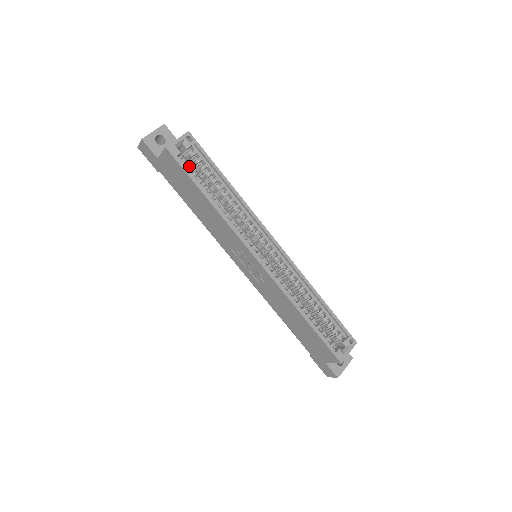
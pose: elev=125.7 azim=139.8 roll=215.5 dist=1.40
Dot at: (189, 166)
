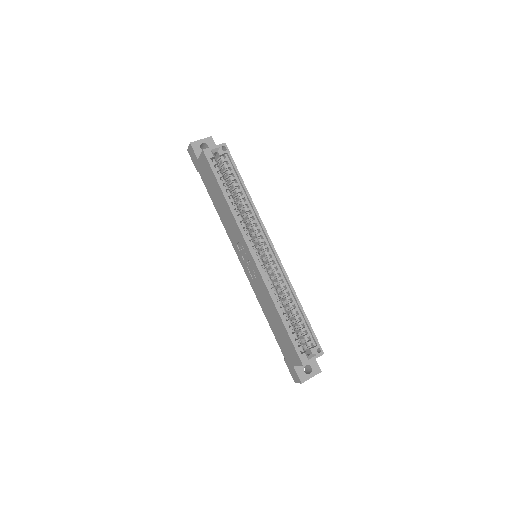
Dot at: (218, 169)
